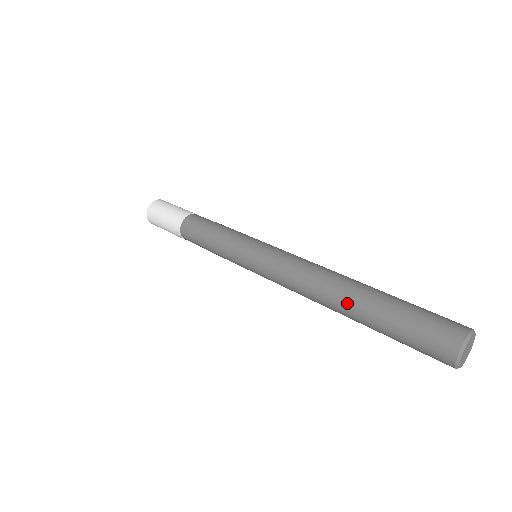
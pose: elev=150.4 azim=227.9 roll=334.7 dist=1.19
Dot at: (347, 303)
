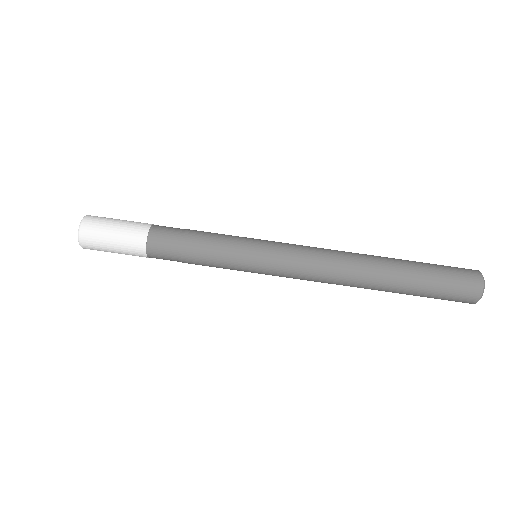
Dot at: (380, 284)
